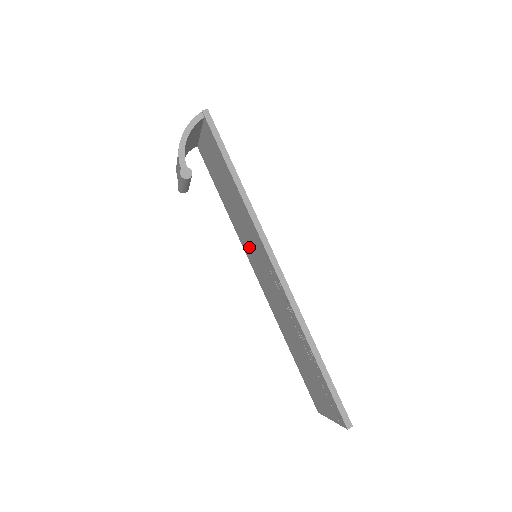
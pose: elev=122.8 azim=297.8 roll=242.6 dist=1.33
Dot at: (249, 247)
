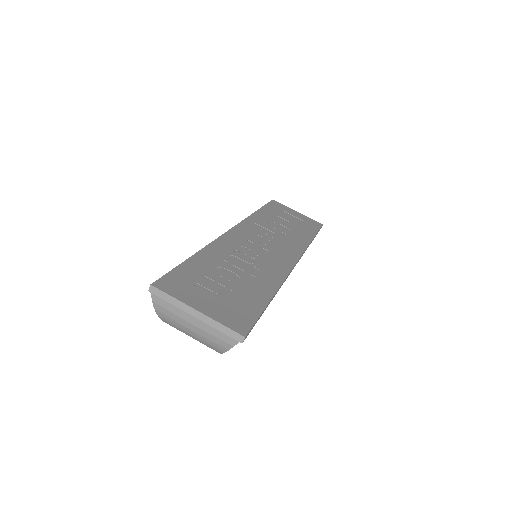
Dot at: occluded
